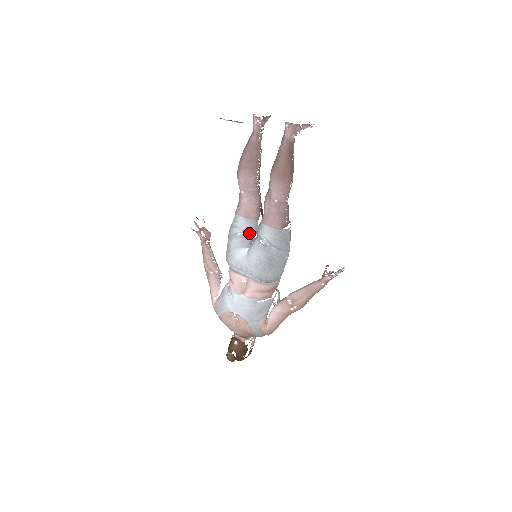
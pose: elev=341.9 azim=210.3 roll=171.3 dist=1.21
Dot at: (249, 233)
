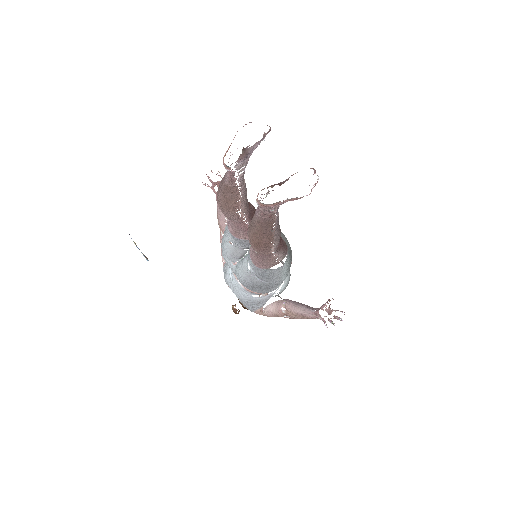
Dot at: (240, 247)
